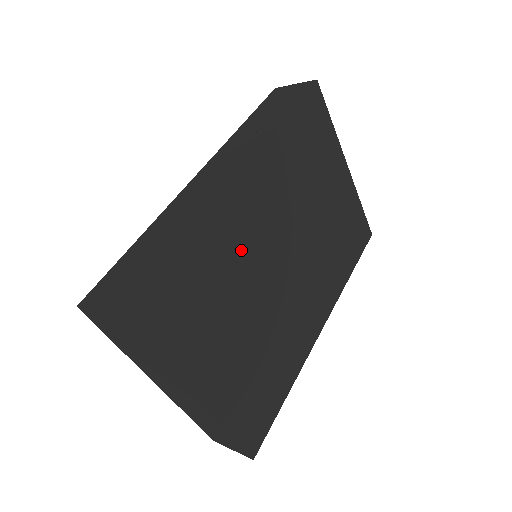
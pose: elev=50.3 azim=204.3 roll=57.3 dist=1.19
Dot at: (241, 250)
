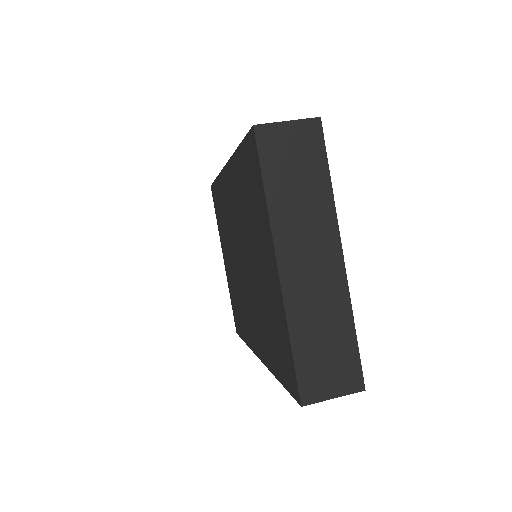
Dot at: occluded
